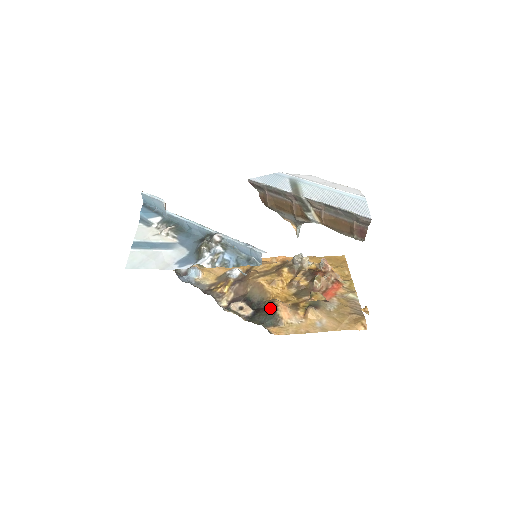
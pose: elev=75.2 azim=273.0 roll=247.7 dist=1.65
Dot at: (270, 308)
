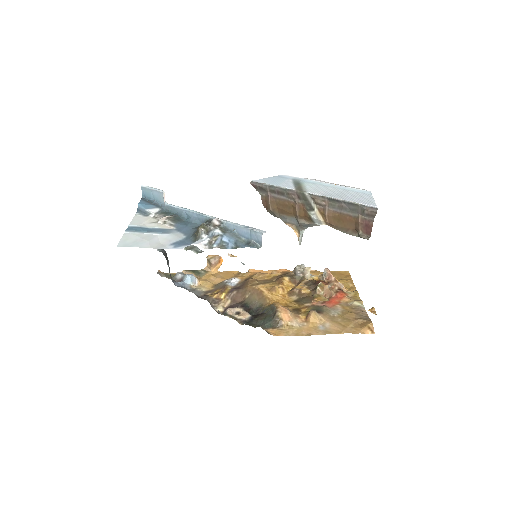
Dot at: (269, 312)
